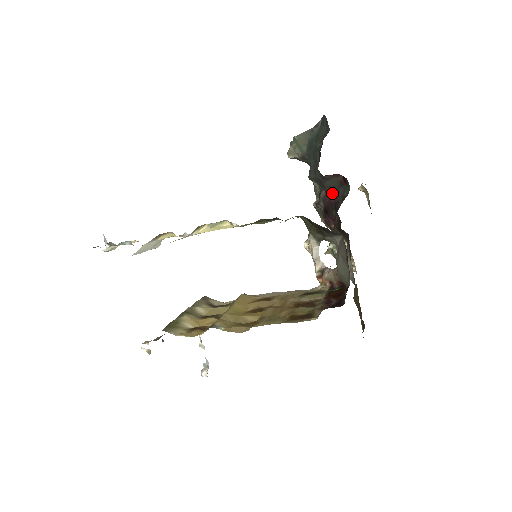
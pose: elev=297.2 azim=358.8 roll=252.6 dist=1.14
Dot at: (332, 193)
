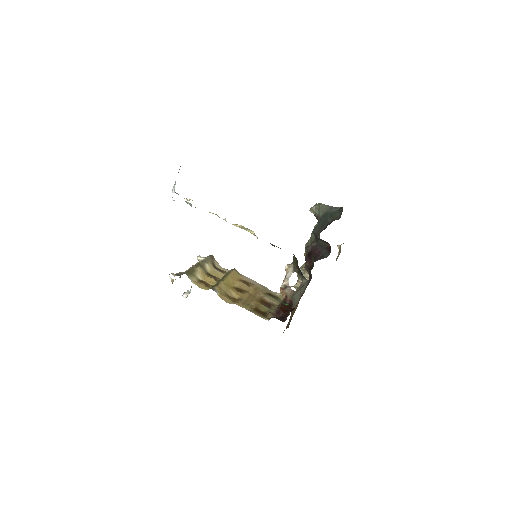
Dot at: (319, 248)
